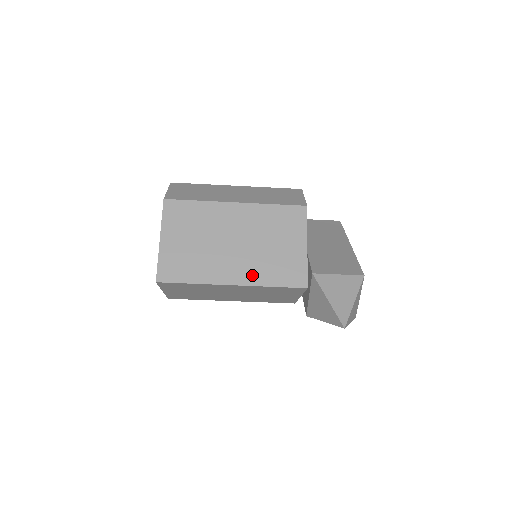
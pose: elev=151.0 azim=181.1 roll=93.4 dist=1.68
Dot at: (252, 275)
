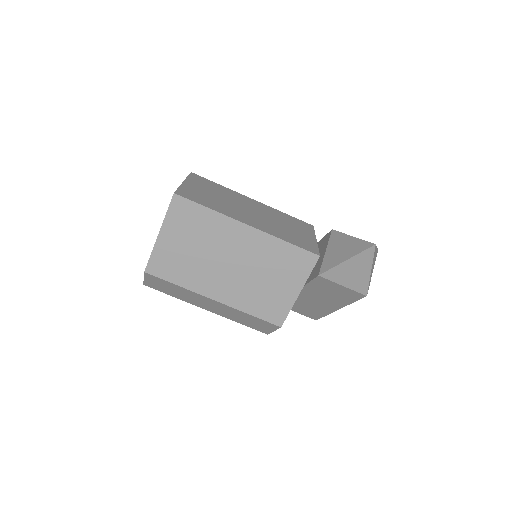
Dot at: (267, 229)
